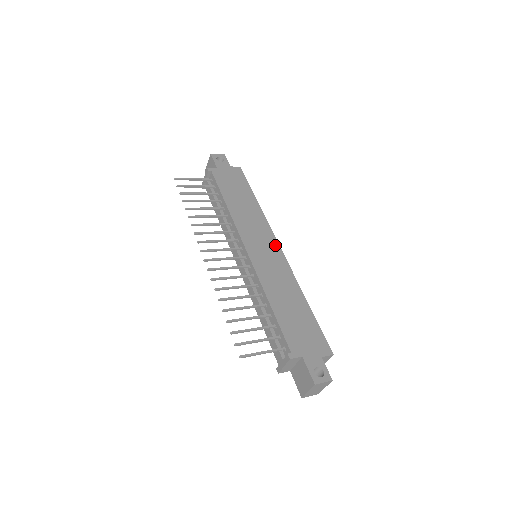
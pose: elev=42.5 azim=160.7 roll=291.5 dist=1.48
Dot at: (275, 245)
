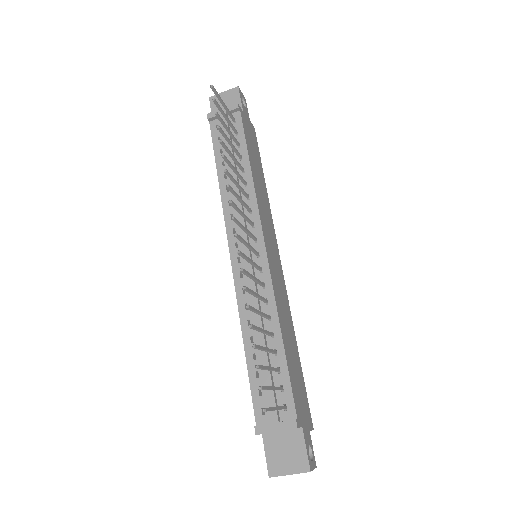
Dot at: (278, 255)
